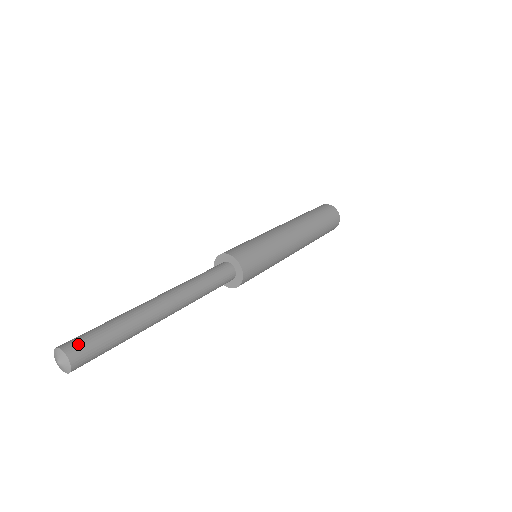
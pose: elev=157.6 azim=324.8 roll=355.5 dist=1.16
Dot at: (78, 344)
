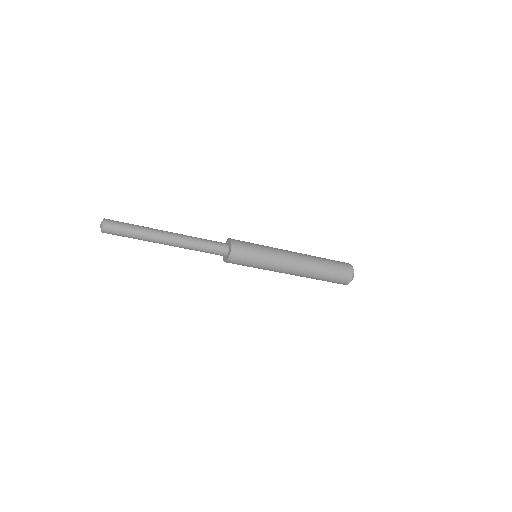
Dot at: occluded
